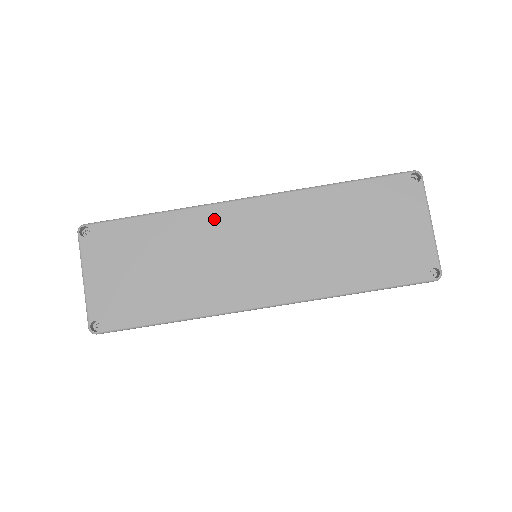
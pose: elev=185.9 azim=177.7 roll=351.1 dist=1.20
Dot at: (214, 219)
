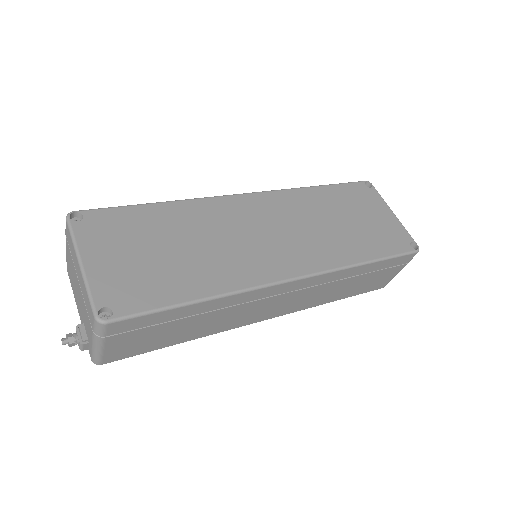
Dot at: (220, 208)
